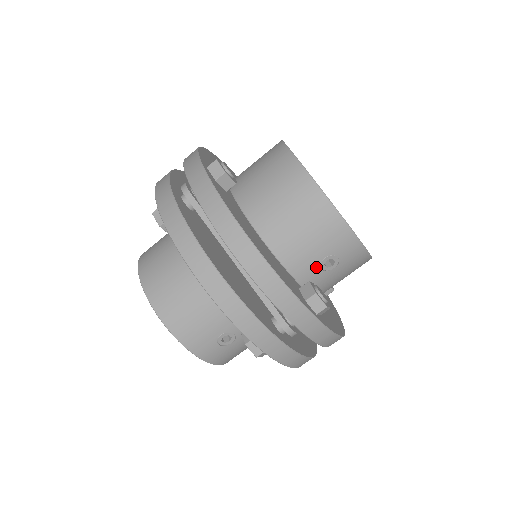
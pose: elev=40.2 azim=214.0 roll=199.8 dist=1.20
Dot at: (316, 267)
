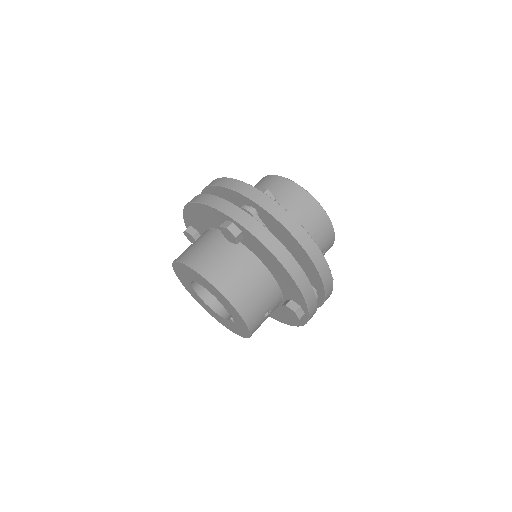
Dot at: occluded
